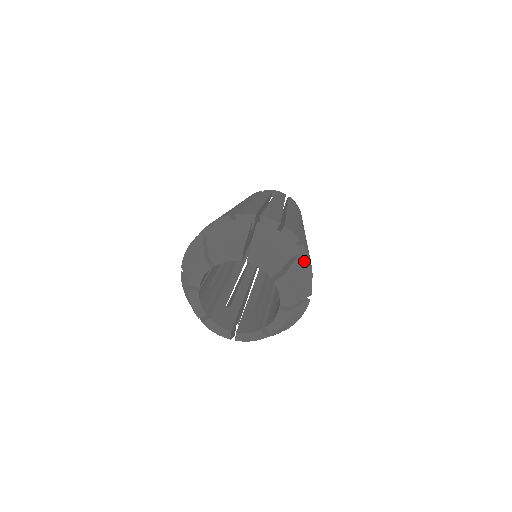
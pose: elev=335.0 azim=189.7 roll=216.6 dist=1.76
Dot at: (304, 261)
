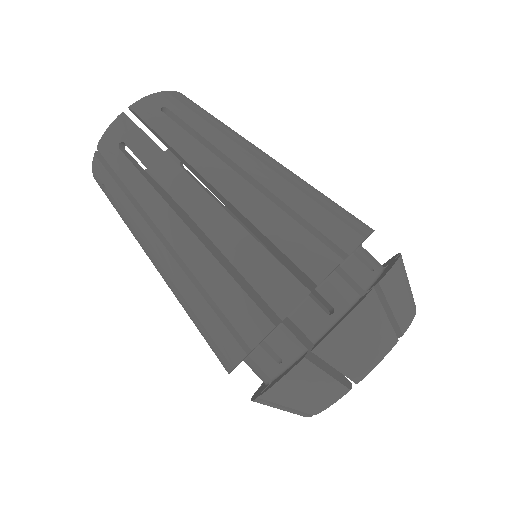
Dot at: (387, 280)
